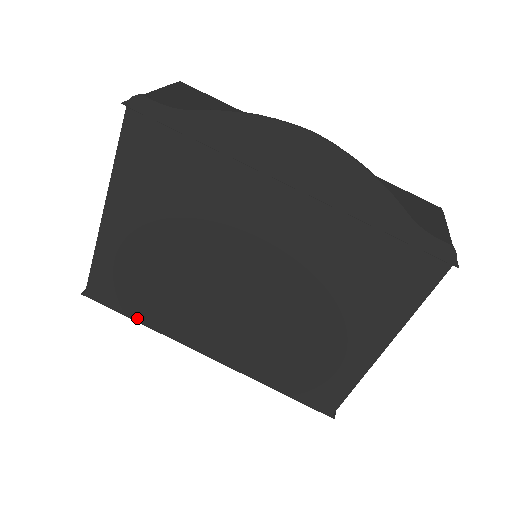
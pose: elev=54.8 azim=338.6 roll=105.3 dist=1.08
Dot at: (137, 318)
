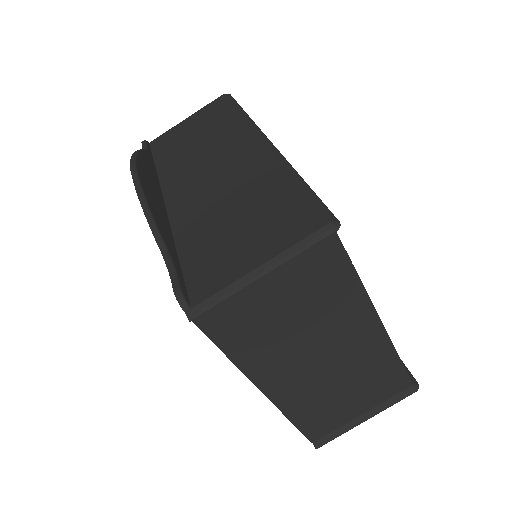
Dot at: occluded
